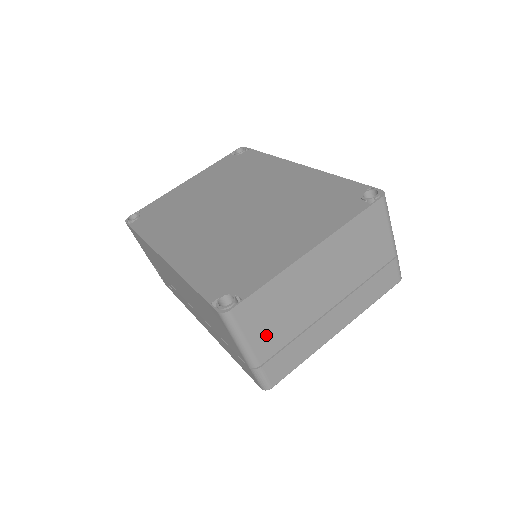
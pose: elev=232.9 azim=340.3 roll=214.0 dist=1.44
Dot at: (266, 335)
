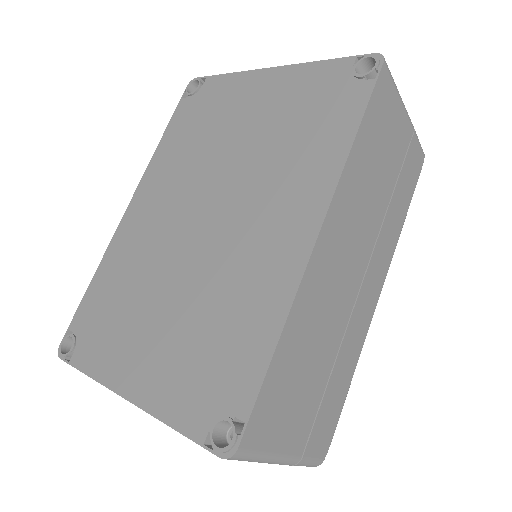
Dot at: occluded
